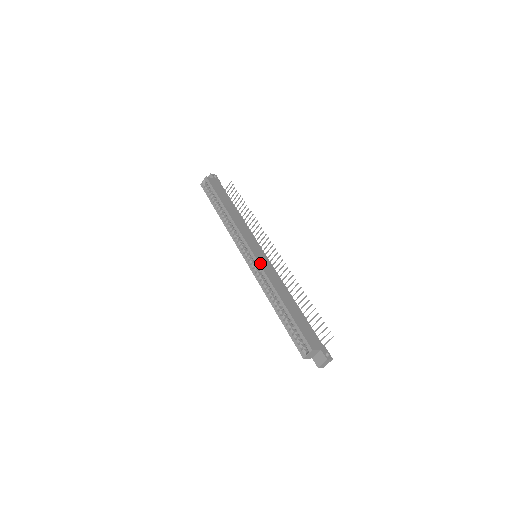
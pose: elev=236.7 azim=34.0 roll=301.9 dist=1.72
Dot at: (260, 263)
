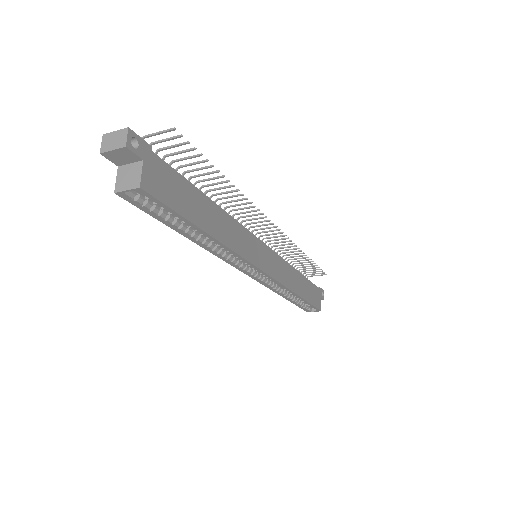
Dot at: (276, 278)
